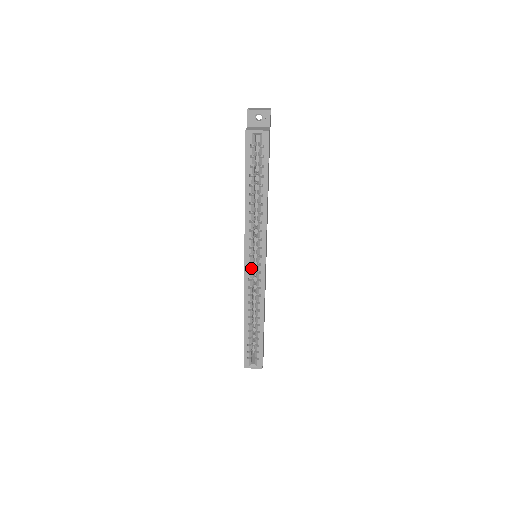
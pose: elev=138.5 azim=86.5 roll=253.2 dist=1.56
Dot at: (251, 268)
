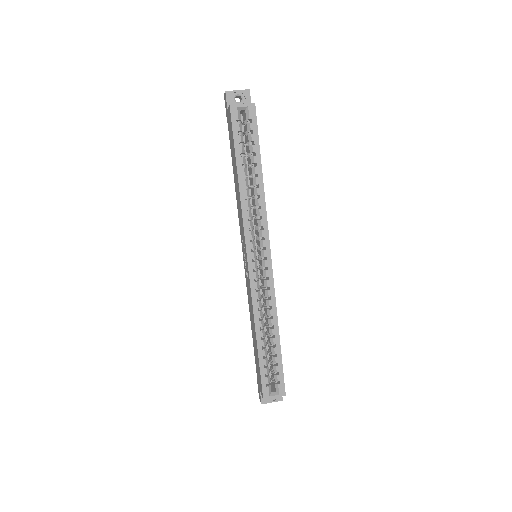
Dot at: (255, 266)
